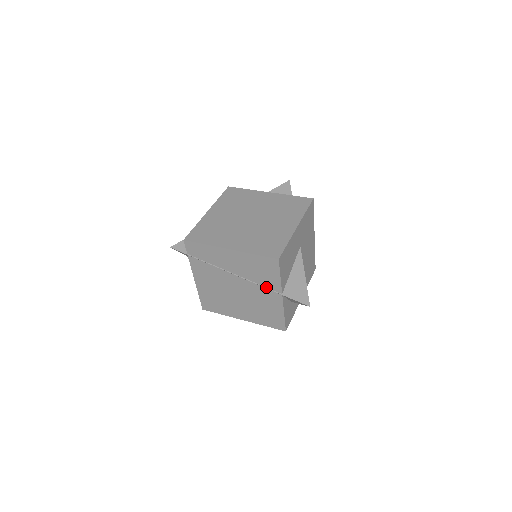
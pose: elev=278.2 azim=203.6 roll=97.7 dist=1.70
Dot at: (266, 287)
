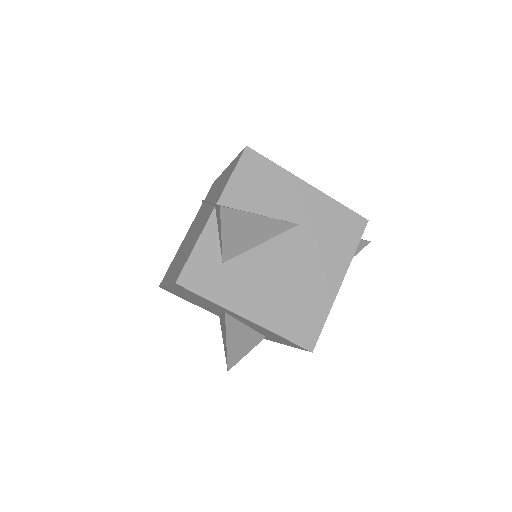
Dot at: occluded
